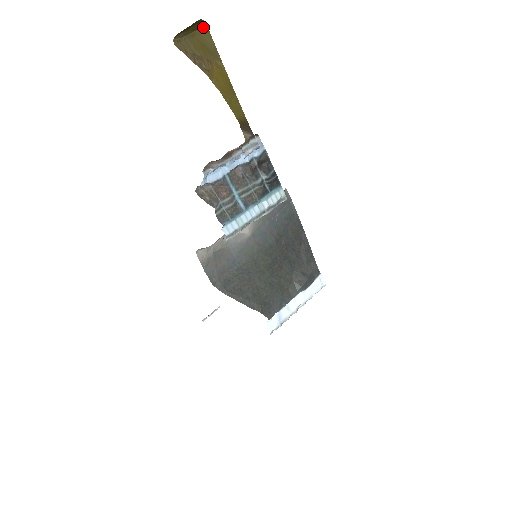
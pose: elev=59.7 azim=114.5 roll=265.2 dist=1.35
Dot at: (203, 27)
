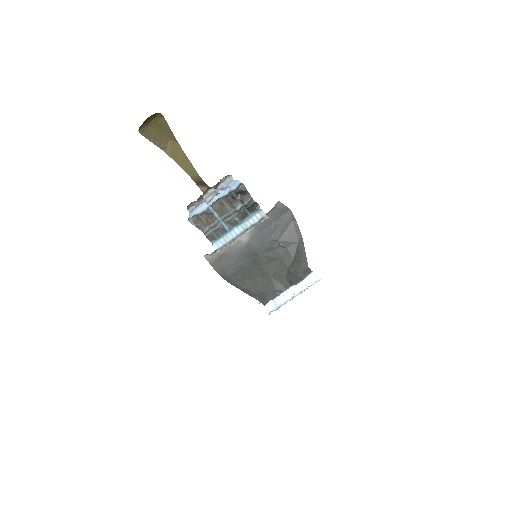
Dot at: (158, 115)
